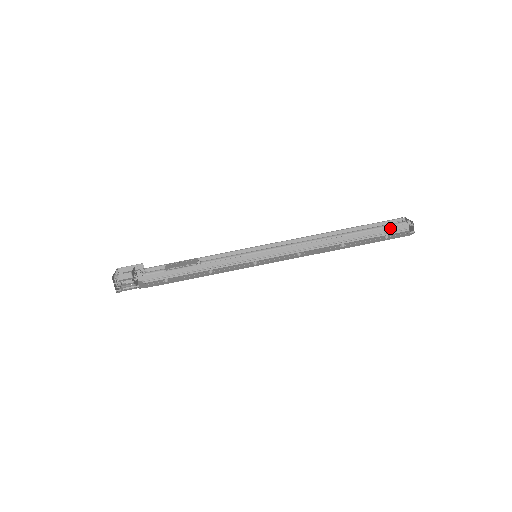
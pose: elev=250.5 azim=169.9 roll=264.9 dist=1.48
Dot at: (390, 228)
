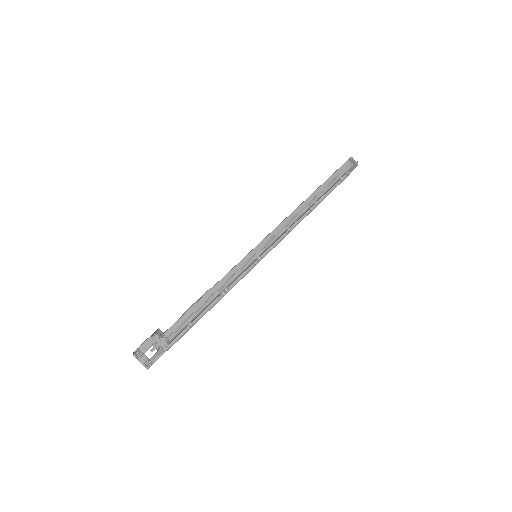
Dot at: (339, 170)
